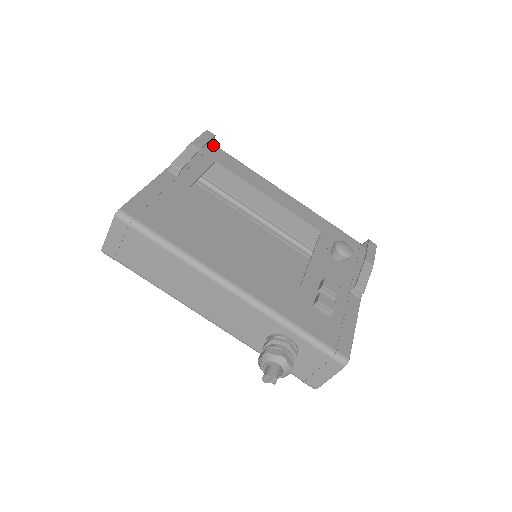
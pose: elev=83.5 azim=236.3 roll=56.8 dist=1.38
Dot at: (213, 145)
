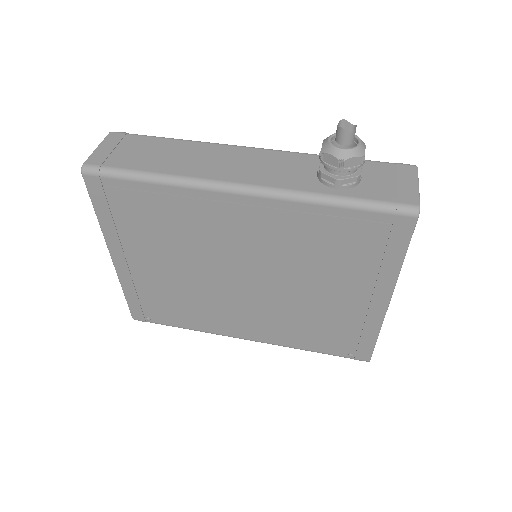
Dot at: occluded
